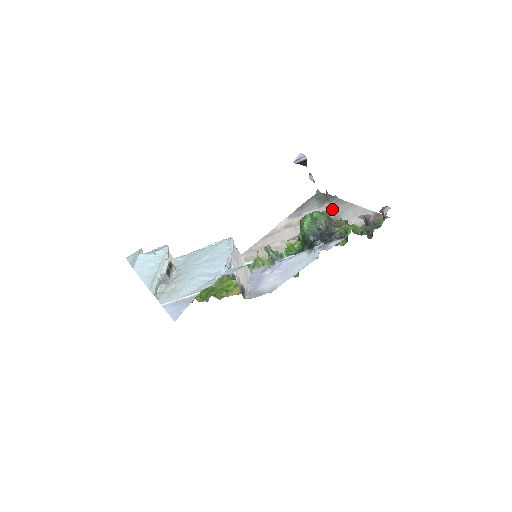
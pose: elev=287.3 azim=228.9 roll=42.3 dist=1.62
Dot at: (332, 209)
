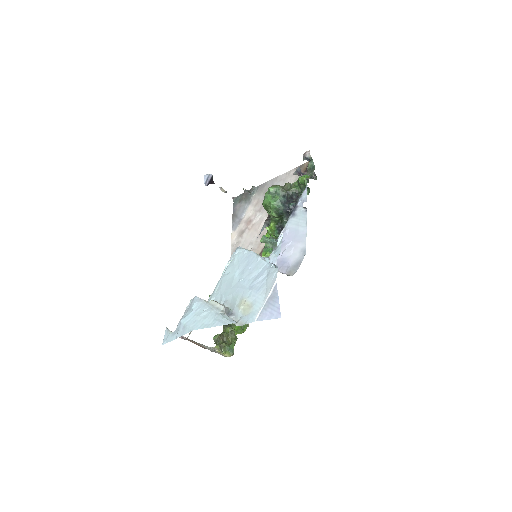
Dot at: (261, 195)
